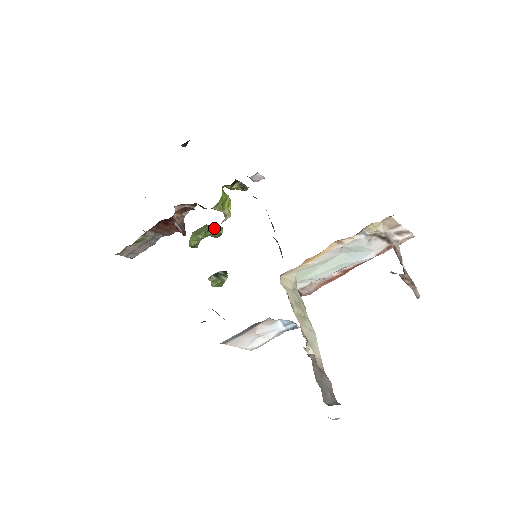
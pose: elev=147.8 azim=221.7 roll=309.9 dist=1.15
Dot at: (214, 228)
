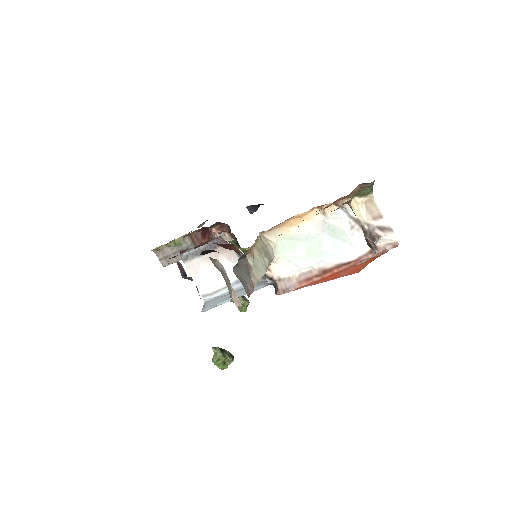
Dot at: (242, 297)
